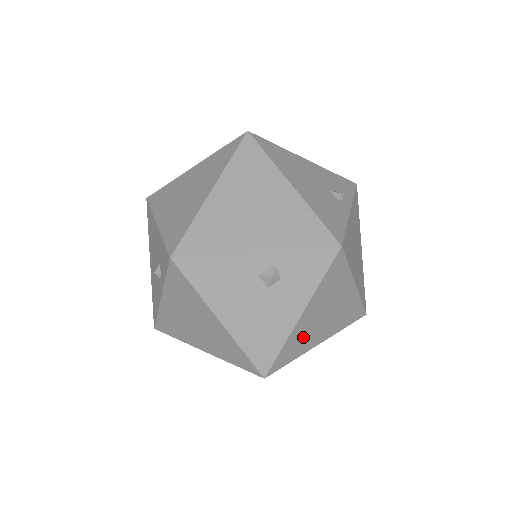
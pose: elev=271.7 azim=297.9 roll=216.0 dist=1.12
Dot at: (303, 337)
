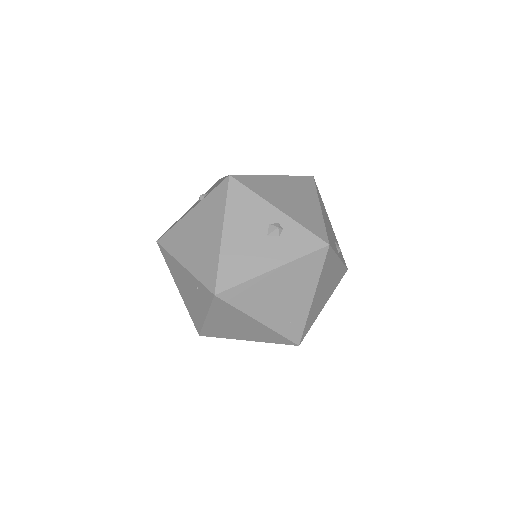
Dot at: (259, 295)
